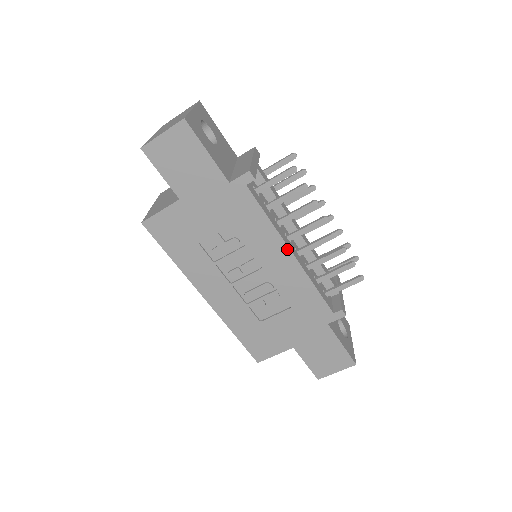
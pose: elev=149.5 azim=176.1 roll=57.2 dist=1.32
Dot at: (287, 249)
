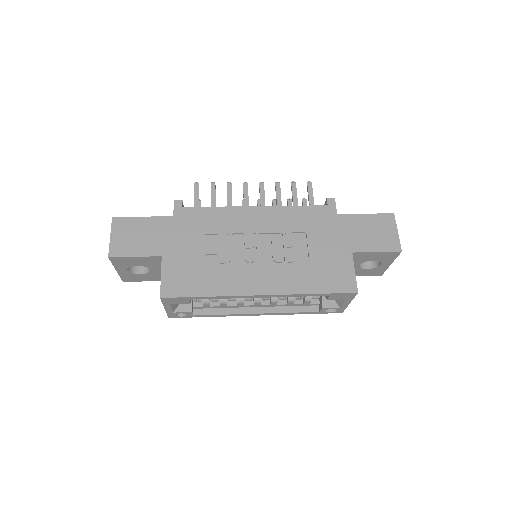
Dot at: (249, 208)
